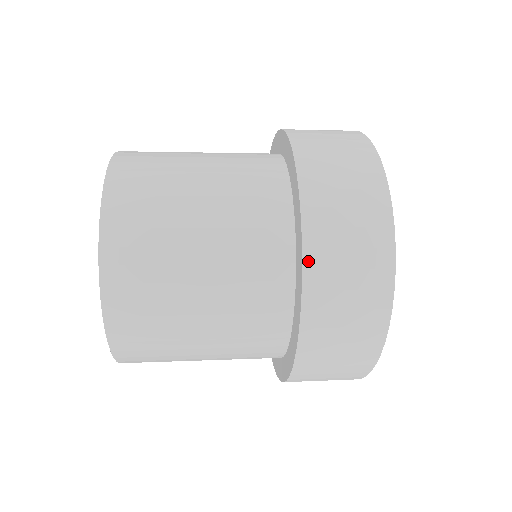
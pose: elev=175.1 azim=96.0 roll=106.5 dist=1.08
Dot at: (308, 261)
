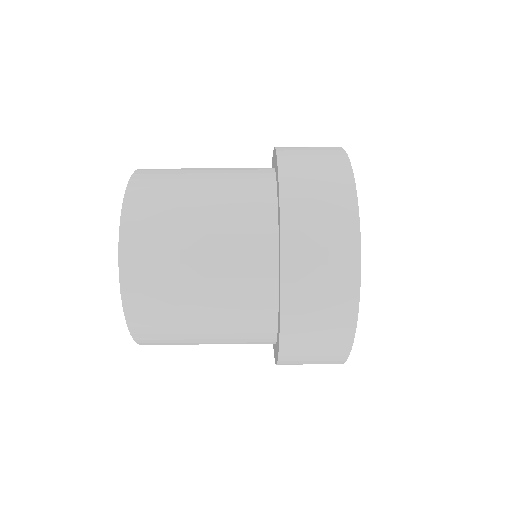
Dot at: (280, 364)
